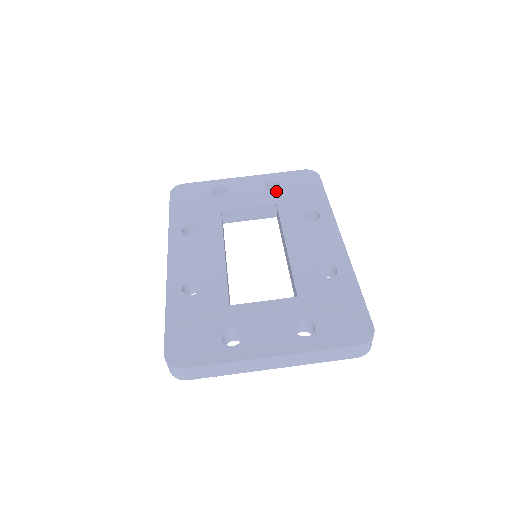
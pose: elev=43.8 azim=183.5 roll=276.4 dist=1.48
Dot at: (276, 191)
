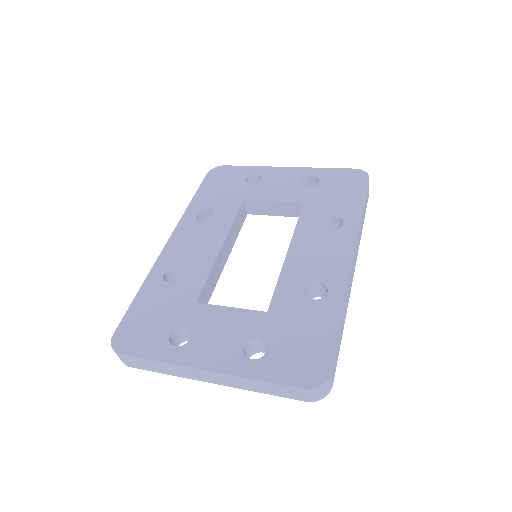
Dot at: (311, 188)
